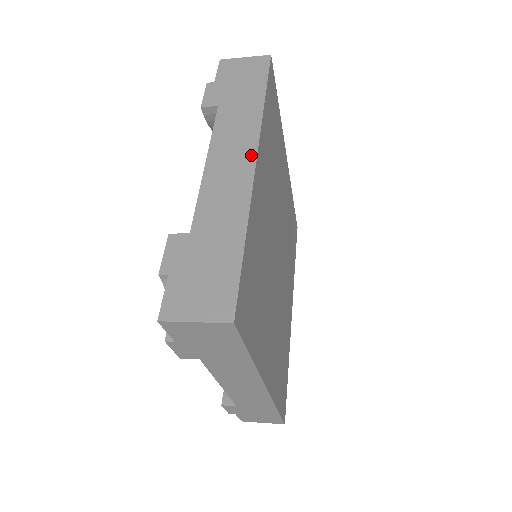
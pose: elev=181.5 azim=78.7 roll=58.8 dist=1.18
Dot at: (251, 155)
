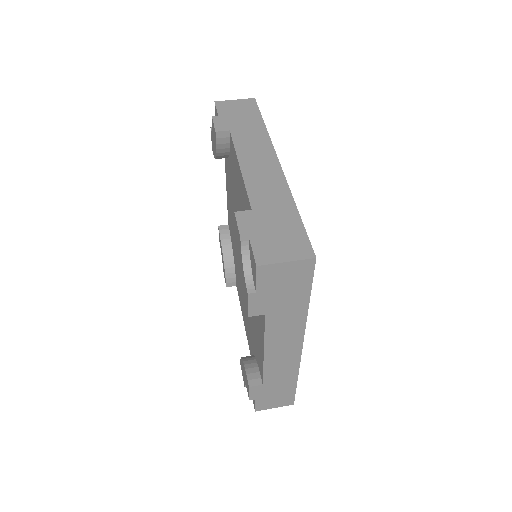
Dot at: (273, 159)
